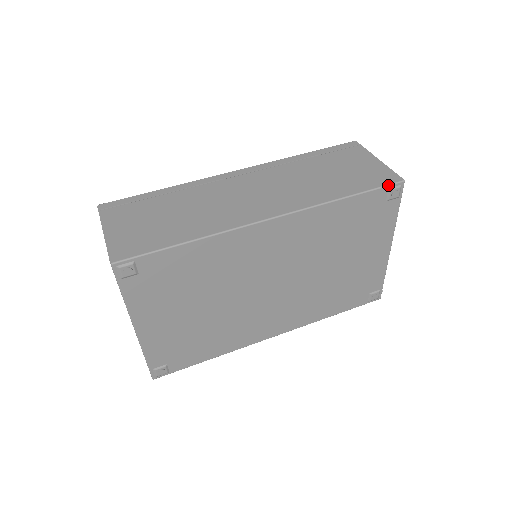
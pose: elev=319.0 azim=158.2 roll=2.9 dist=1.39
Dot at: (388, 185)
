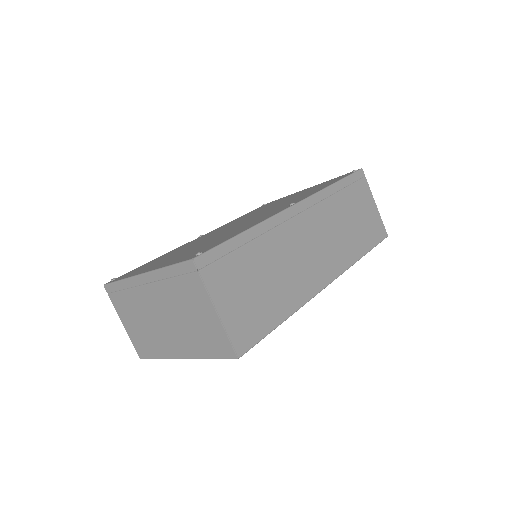
Dot at: occluded
